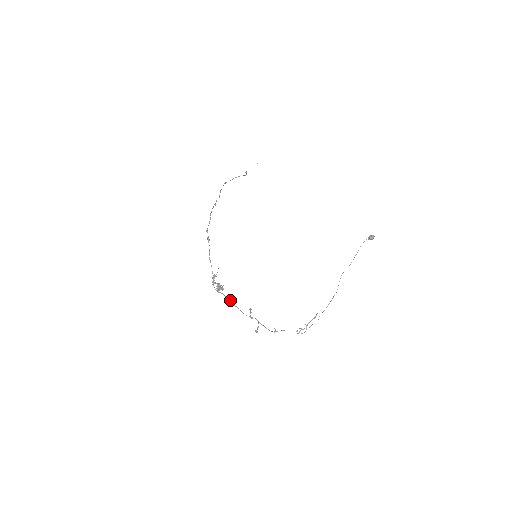
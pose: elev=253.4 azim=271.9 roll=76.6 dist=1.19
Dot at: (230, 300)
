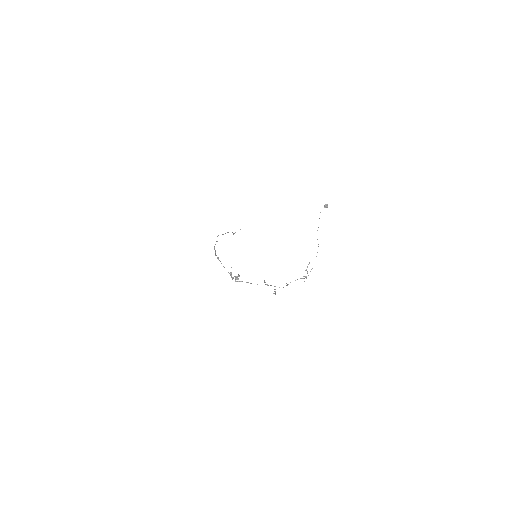
Dot at: (248, 282)
